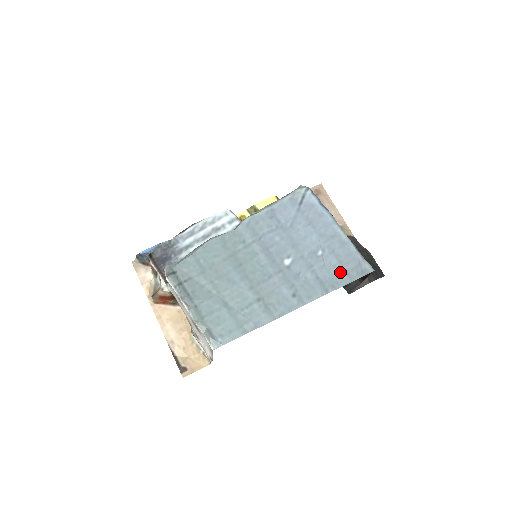
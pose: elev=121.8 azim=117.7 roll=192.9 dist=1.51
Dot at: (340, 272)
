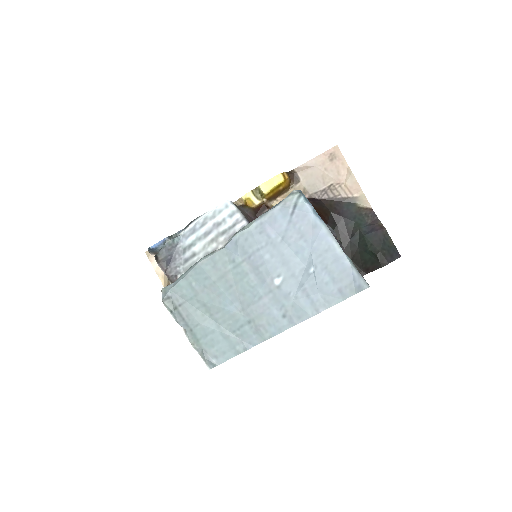
Dot at: (332, 290)
